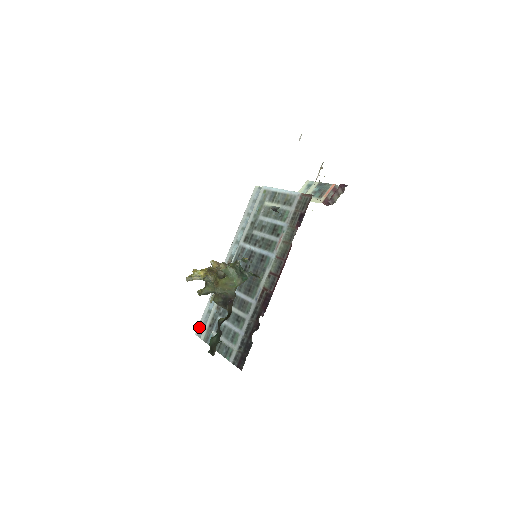
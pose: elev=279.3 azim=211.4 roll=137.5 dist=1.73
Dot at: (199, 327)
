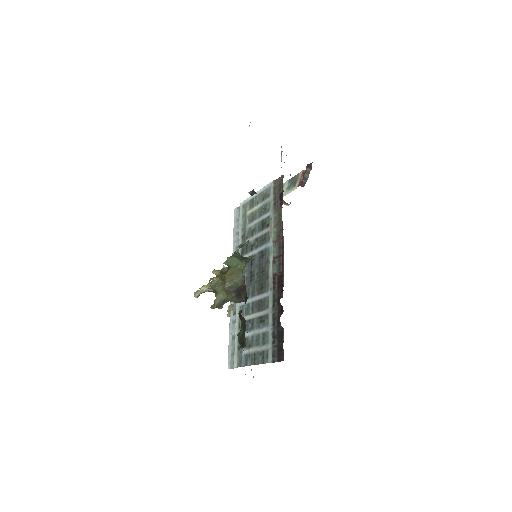
Dot at: (229, 359)
